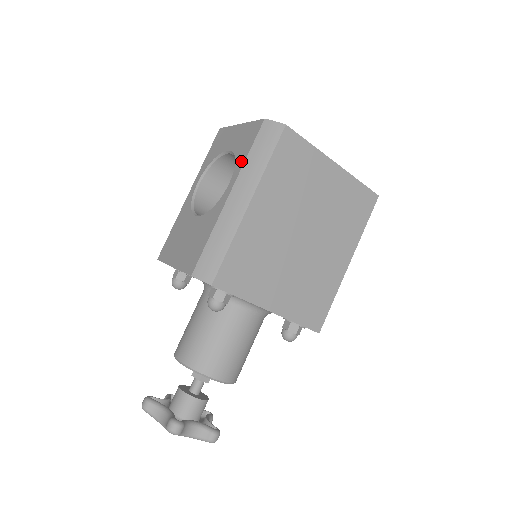
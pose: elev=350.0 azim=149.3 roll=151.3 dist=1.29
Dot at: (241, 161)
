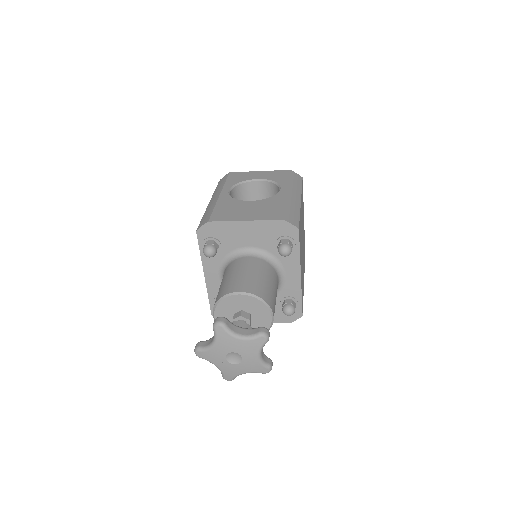
Dot at: (284, 181)
